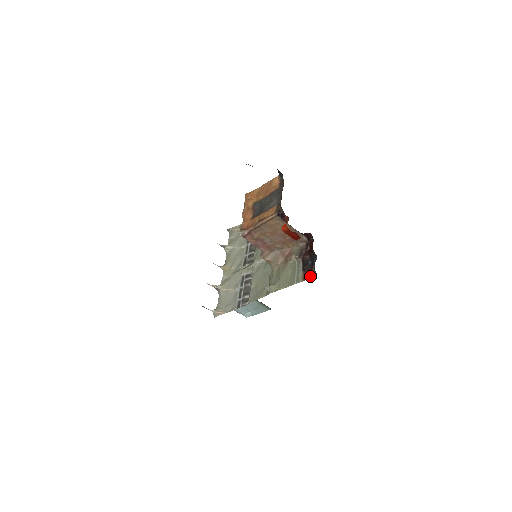
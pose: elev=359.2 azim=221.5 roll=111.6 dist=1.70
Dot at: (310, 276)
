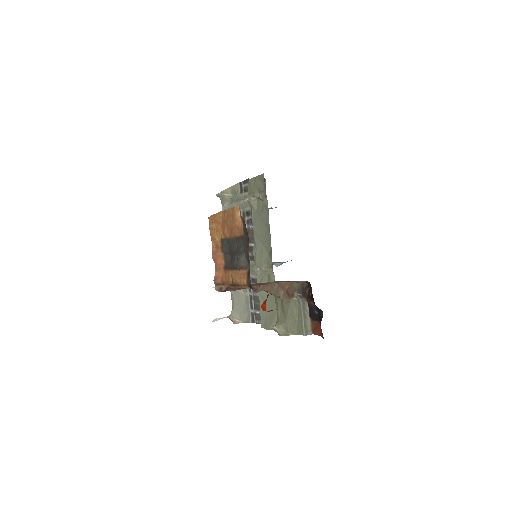
Dot at: (319, 333)
